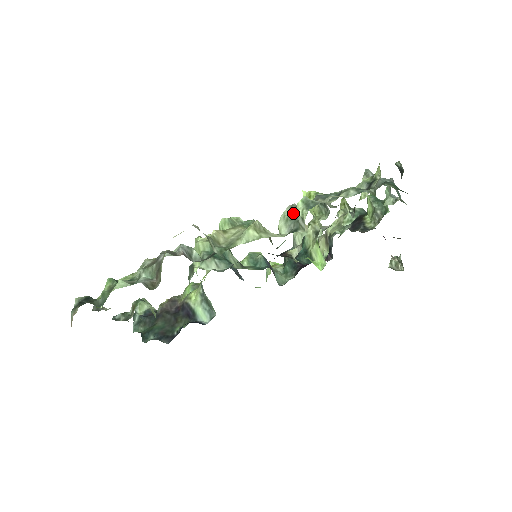
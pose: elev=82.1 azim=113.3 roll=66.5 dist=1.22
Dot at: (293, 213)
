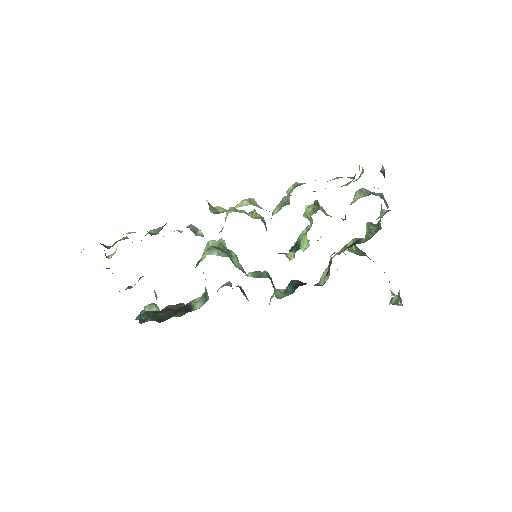
Dot at: (286, 199)
